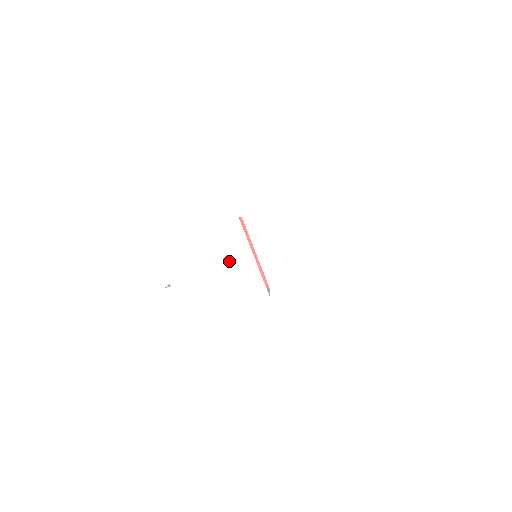
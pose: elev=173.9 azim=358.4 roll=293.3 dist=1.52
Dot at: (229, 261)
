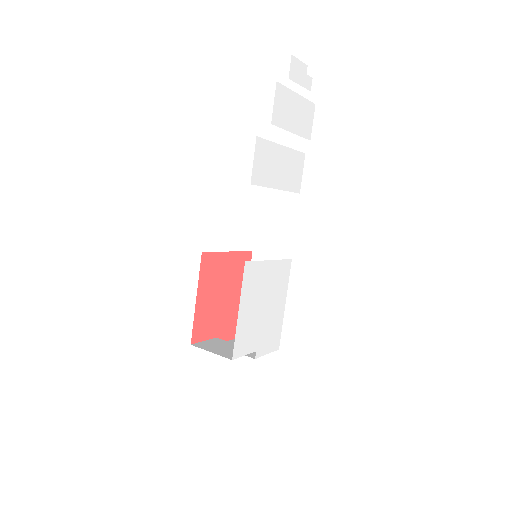
Dot at: (264, 286)
